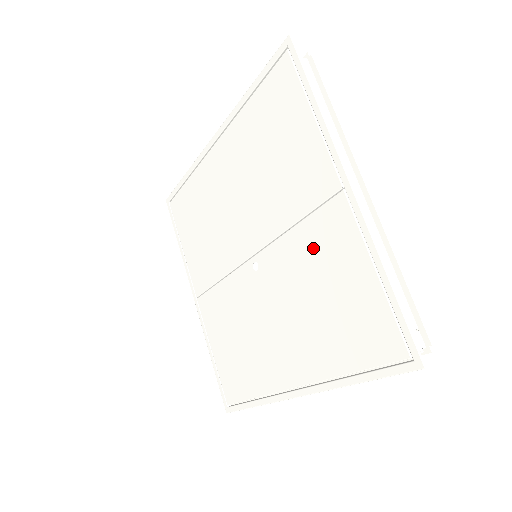
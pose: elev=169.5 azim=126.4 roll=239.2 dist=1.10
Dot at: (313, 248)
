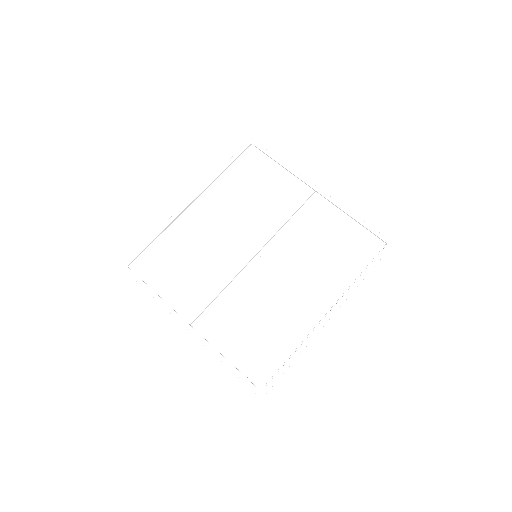
Dot at: (307, 225)
